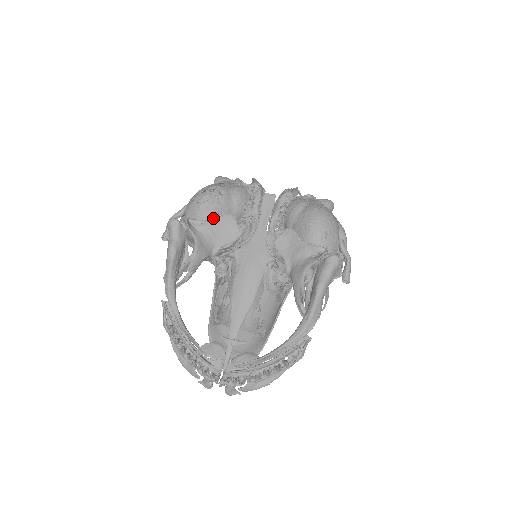
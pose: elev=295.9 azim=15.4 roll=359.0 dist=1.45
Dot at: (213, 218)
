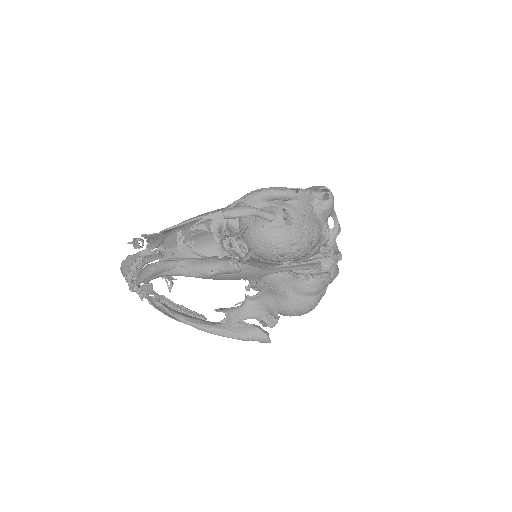
Dot at: (267, 261)
